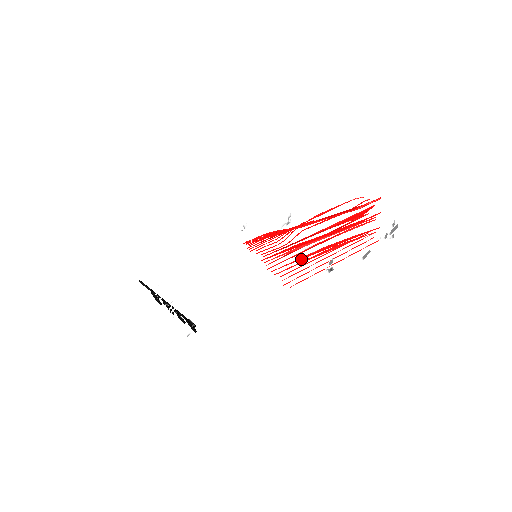
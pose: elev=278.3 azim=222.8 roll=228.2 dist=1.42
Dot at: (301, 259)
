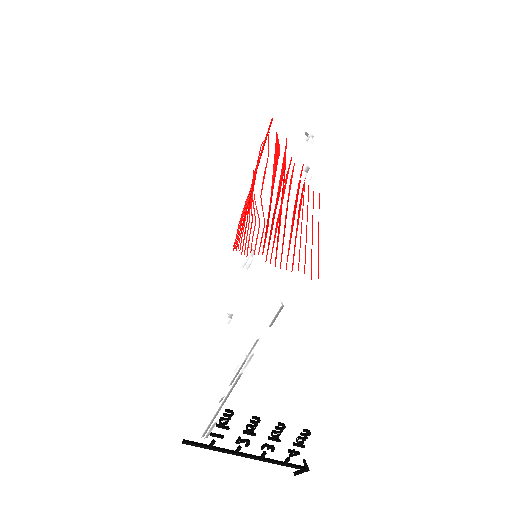
Dot at: (291, 236)
